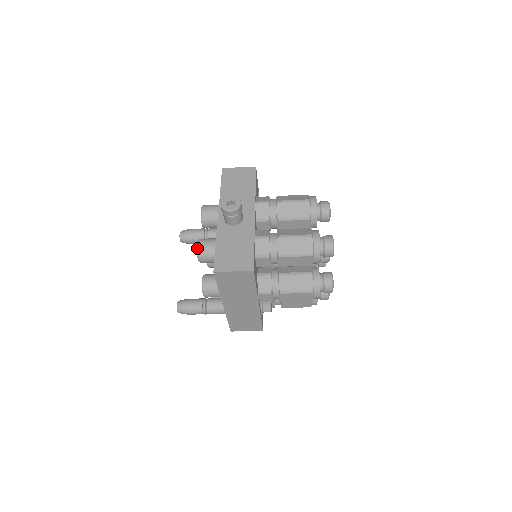
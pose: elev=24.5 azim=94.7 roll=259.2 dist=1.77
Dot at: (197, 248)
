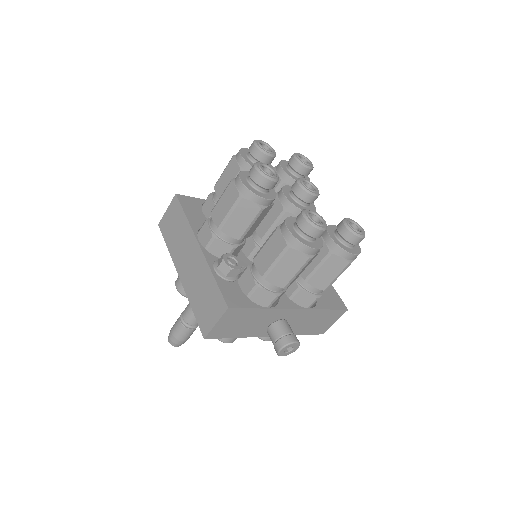
Dot at: occluded
